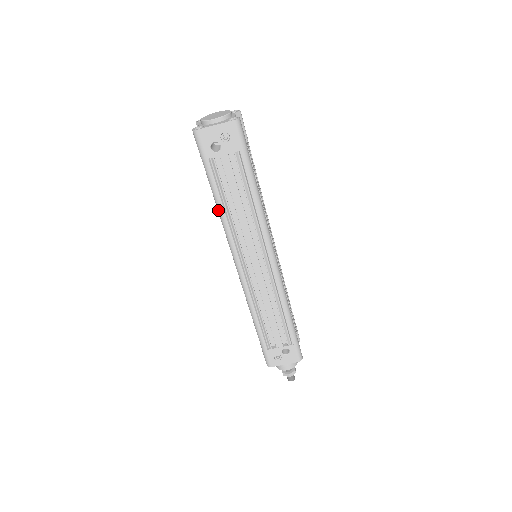
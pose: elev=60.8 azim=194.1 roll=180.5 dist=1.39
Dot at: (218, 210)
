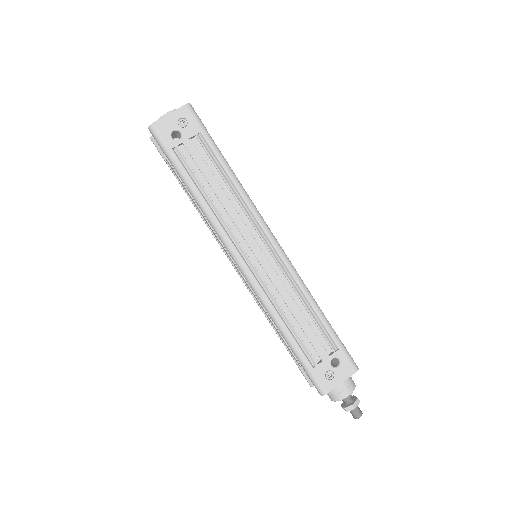
Dot at: (198, 203)
